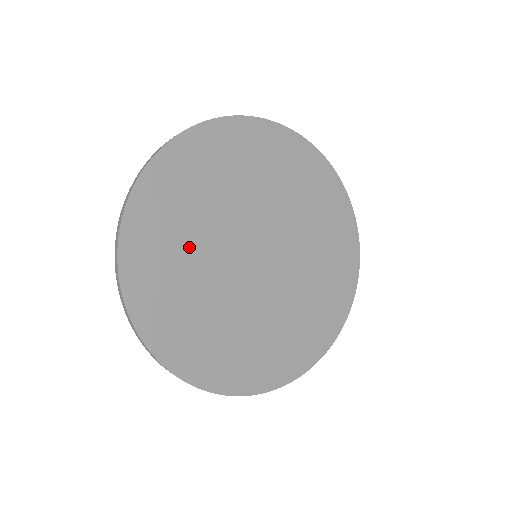
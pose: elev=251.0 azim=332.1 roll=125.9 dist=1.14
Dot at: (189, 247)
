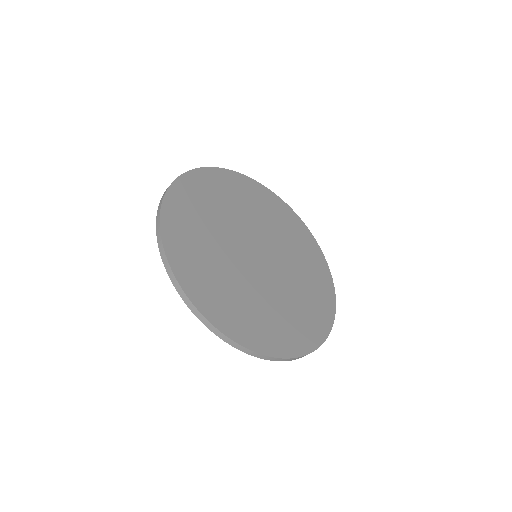
Dot at: (215, 214)
